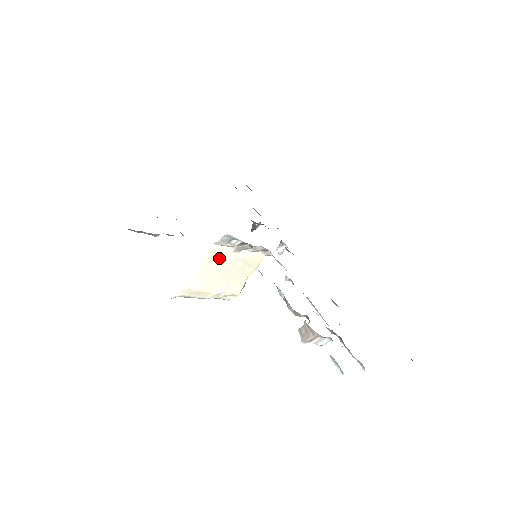
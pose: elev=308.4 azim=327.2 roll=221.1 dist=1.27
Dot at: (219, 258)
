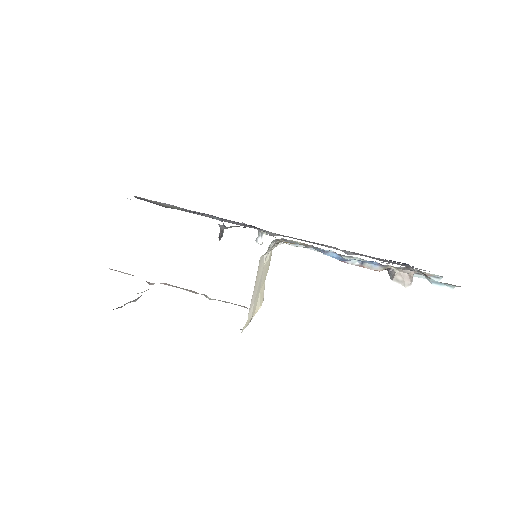
Dot at: (260, 271)
